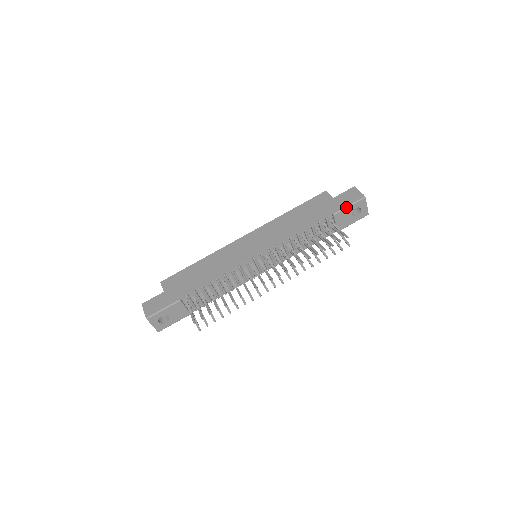
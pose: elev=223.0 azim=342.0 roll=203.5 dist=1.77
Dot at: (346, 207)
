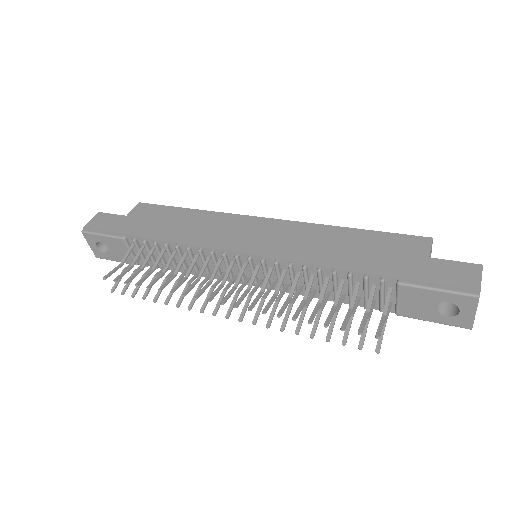
Dot at: (429, 287)
